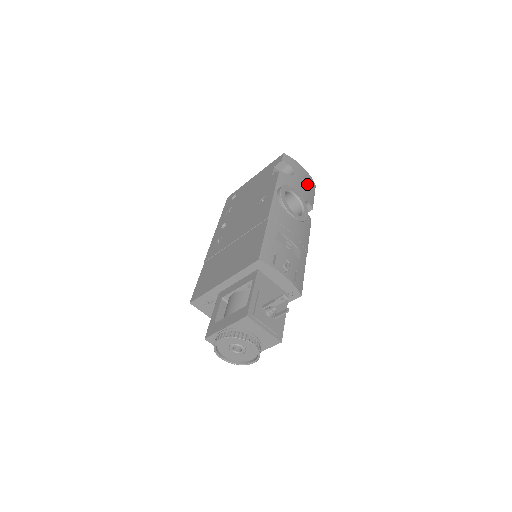
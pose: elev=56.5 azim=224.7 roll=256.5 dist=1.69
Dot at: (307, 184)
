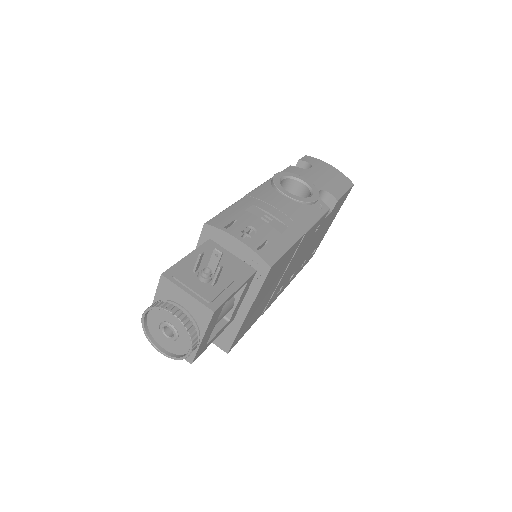
Dot at: (332, 178)
